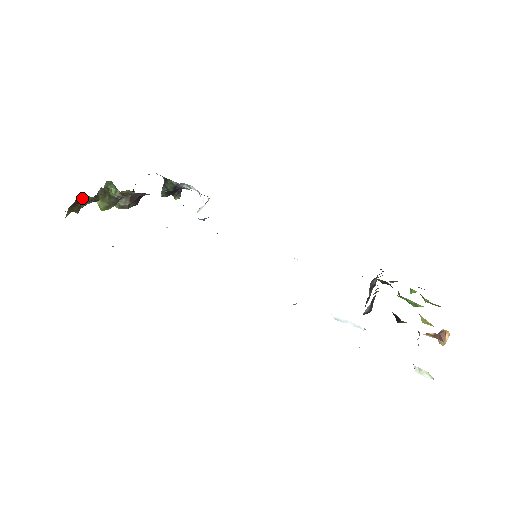
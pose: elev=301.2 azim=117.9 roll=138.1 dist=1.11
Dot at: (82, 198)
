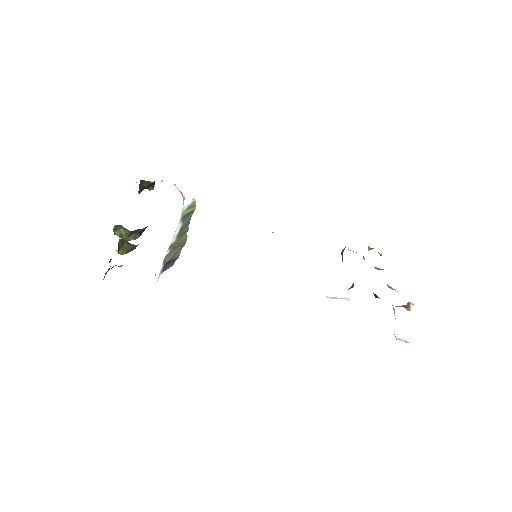
Dot at: occluded
